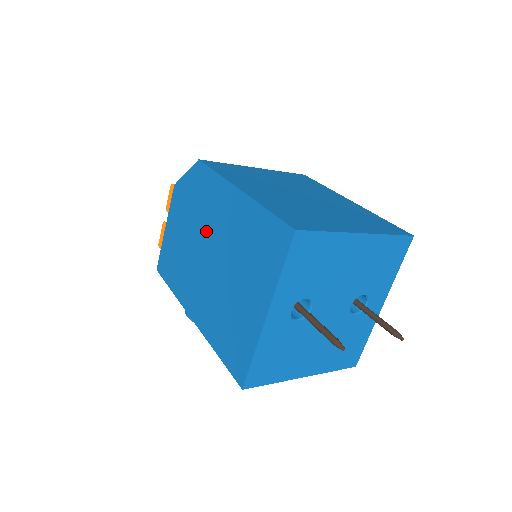
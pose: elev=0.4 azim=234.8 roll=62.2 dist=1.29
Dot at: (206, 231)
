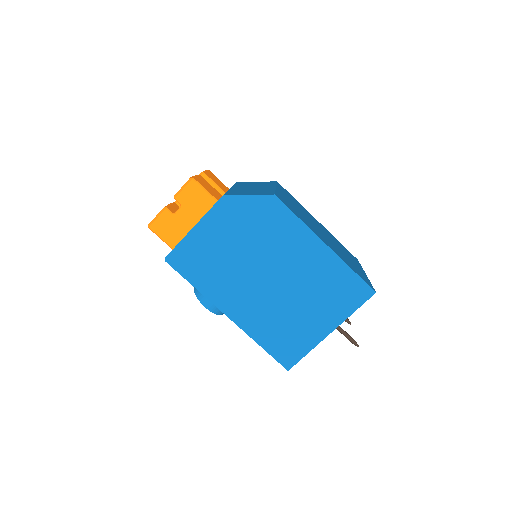
Dot at: (271, 257)
